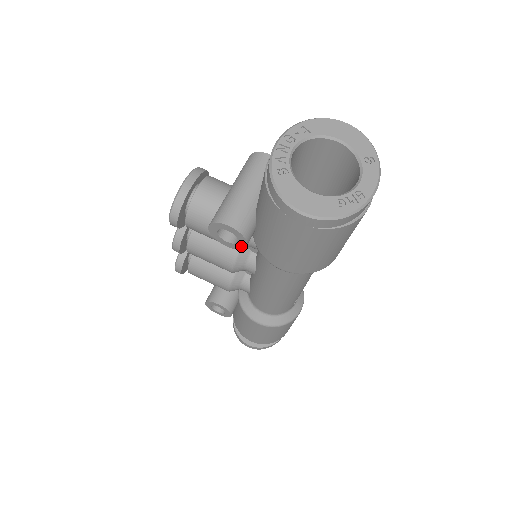
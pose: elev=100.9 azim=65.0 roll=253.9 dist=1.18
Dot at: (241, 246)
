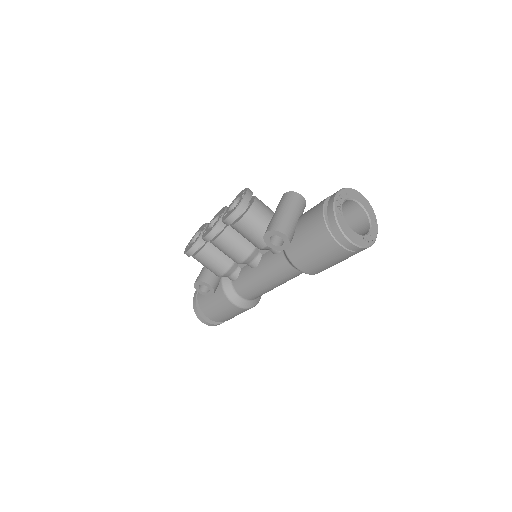
Dot at: (281, 249)
